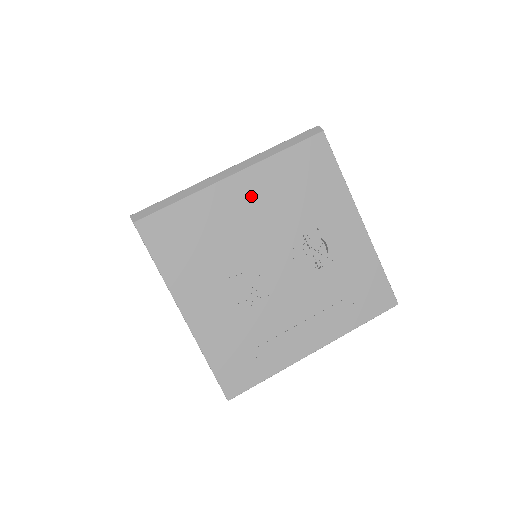
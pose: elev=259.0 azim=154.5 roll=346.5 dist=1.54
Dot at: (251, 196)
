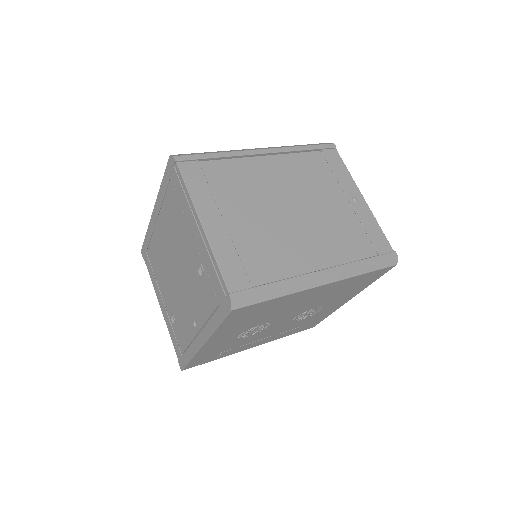
Dot at: (318, 294)
